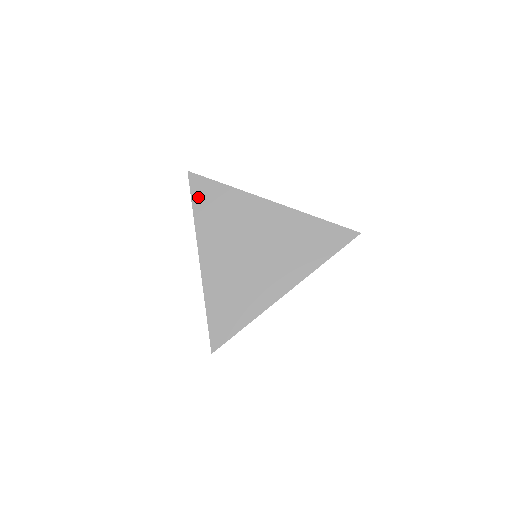
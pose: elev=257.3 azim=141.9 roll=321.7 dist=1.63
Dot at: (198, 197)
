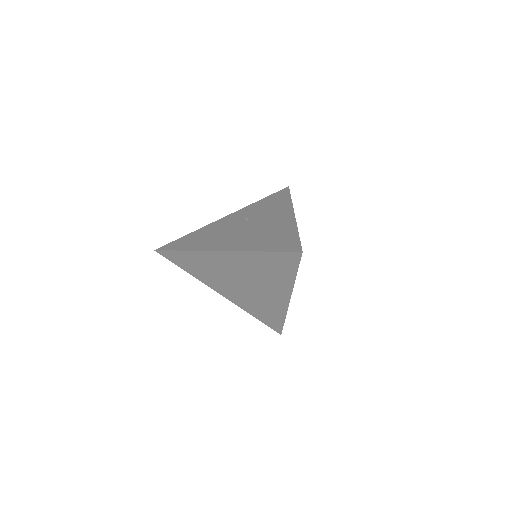
Dot at: (178, 263)
